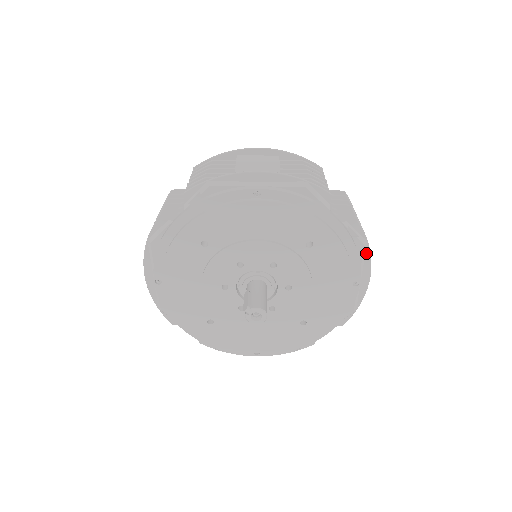
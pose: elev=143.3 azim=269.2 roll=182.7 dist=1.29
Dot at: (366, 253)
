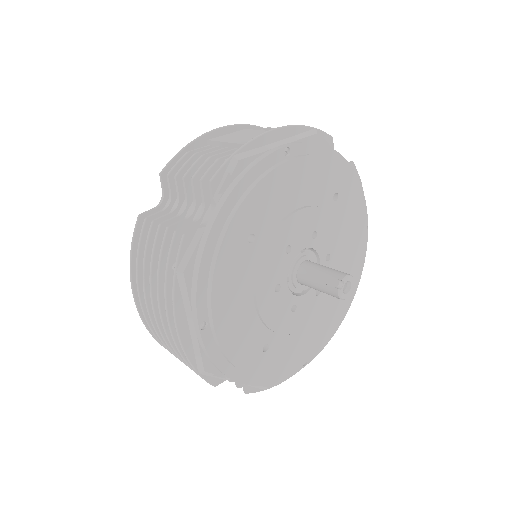
Dot at: occluded
